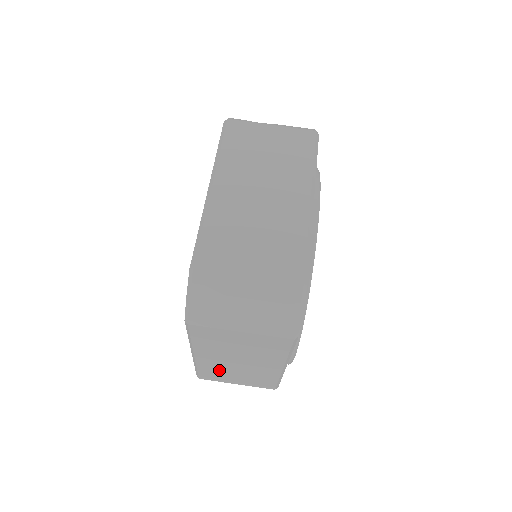
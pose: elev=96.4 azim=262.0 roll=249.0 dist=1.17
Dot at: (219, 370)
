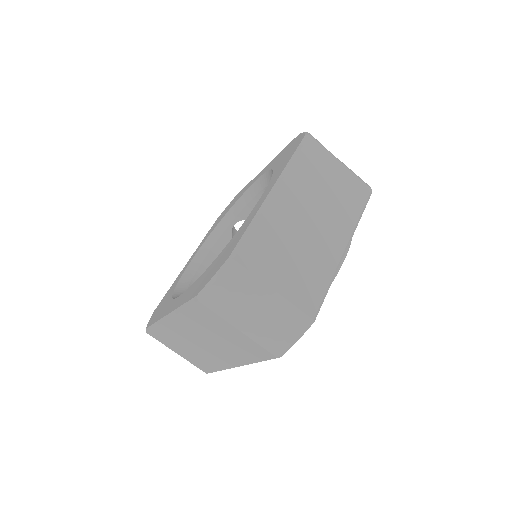
Dot at: (176, 338)
